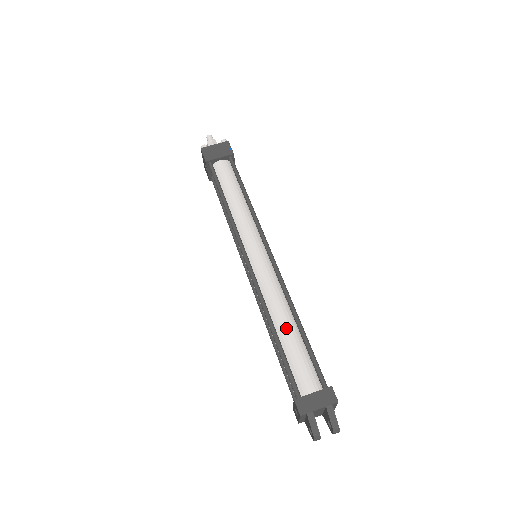
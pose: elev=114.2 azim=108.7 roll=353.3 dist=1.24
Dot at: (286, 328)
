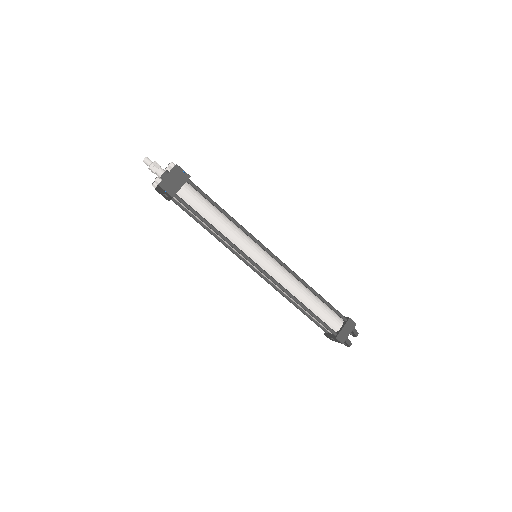
Dot at: (309, 299)
